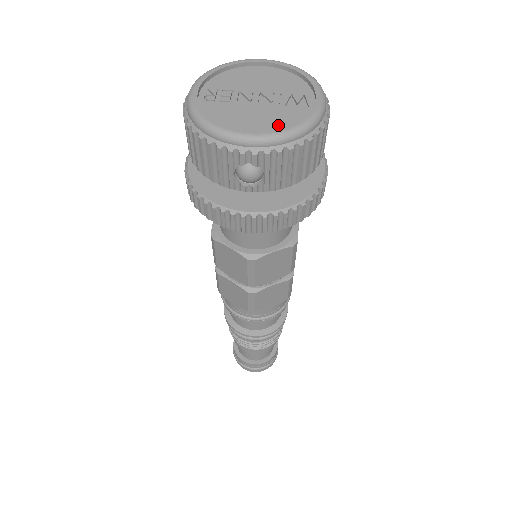
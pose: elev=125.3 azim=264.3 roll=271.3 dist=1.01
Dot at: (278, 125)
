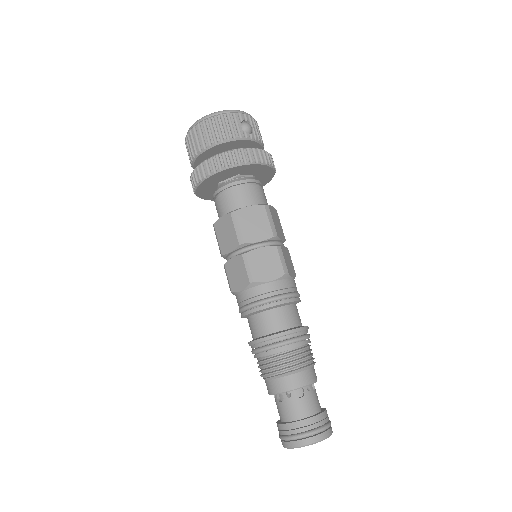
Dot at: occluded
